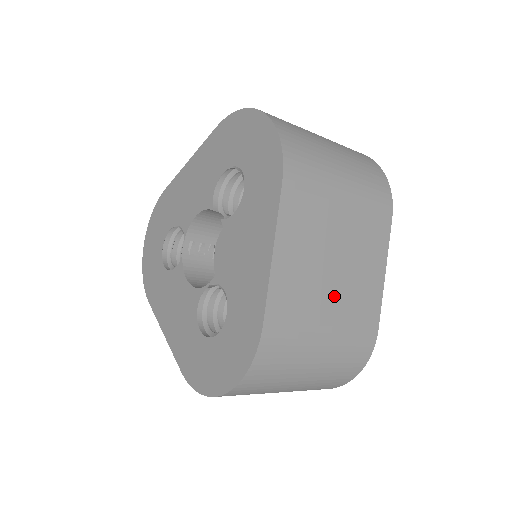
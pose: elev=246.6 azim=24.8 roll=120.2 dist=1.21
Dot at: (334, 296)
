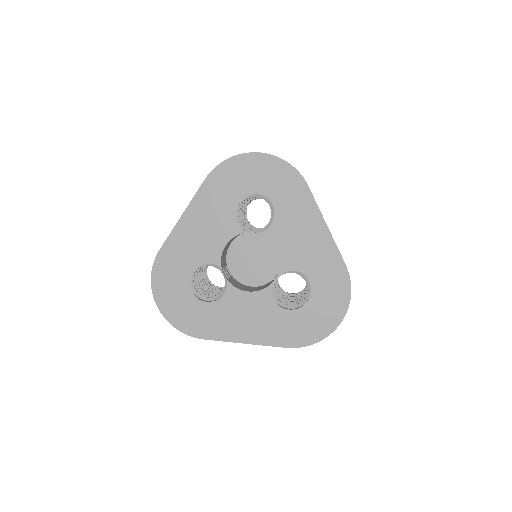
Dot at: occluded
